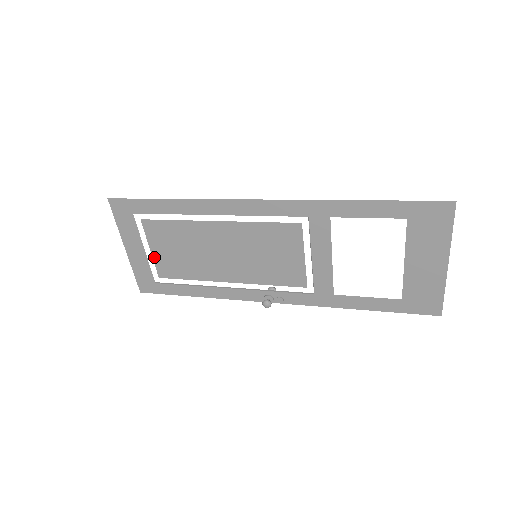
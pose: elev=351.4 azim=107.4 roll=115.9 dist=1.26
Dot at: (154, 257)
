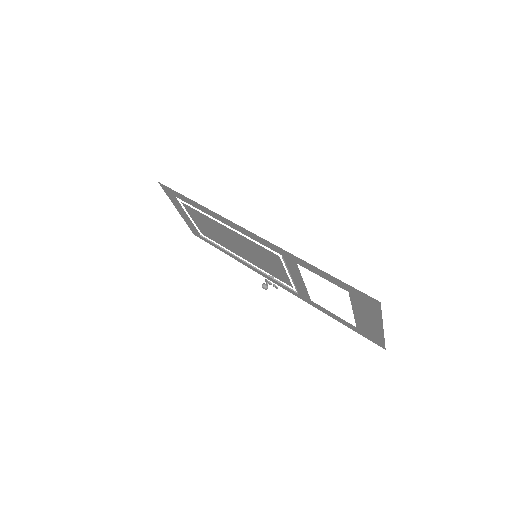
Dot at: (195, 223)
